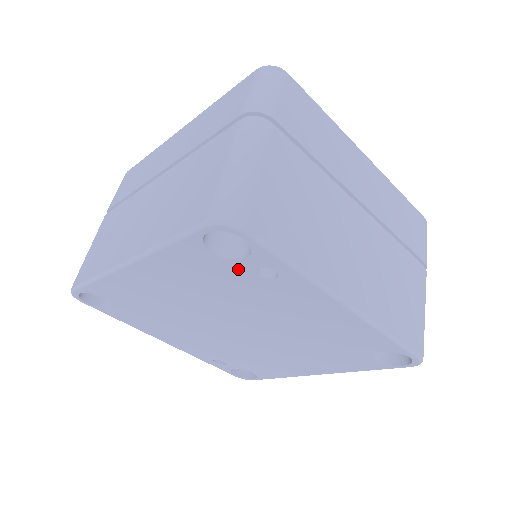
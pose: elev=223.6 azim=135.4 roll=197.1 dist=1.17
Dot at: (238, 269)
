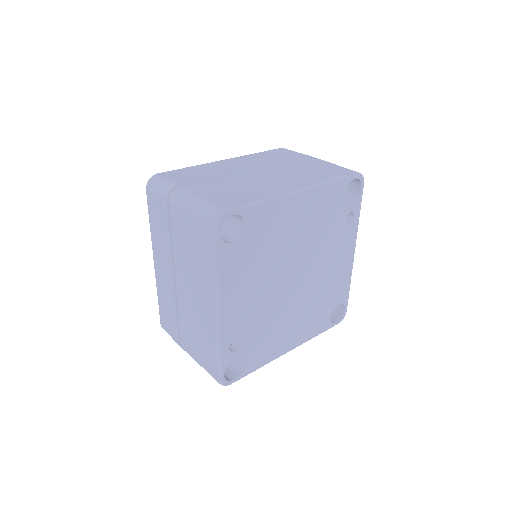
Dot at: (343, 211)
